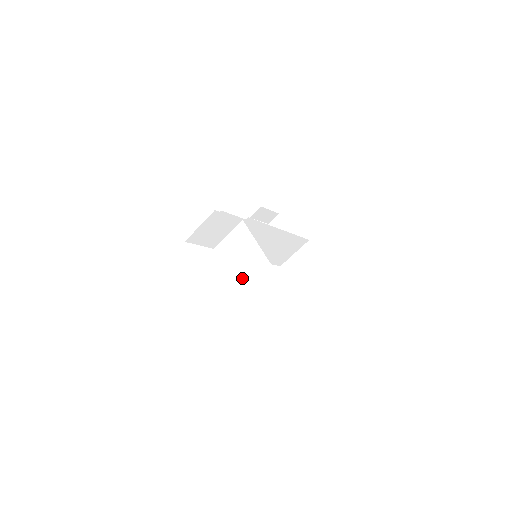
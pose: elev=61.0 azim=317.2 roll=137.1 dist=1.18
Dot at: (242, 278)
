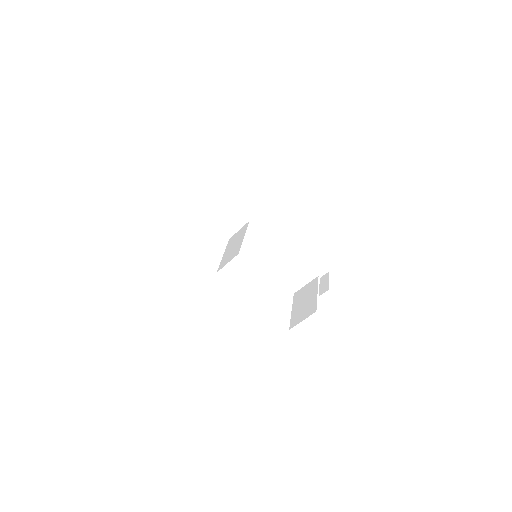
Dot at: (227, 254)
